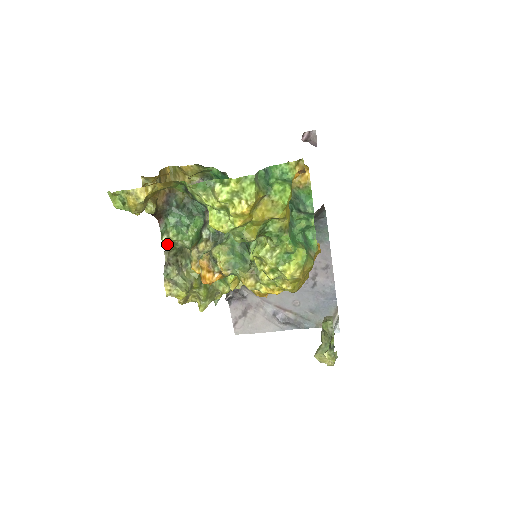
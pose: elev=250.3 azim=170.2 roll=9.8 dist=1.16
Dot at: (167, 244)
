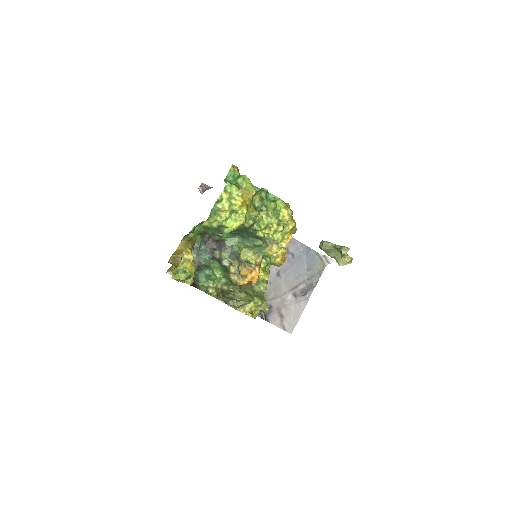
Dot at: (214, 294)
